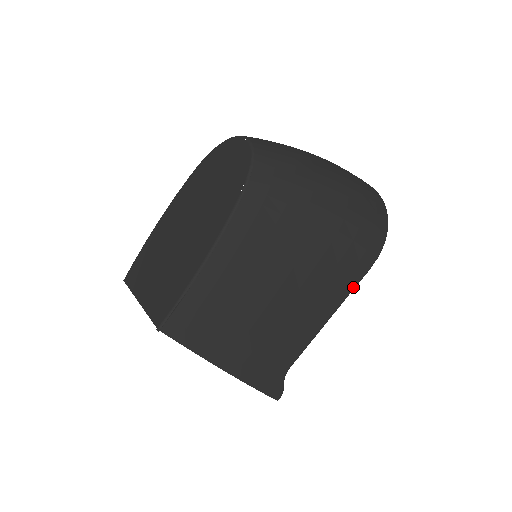
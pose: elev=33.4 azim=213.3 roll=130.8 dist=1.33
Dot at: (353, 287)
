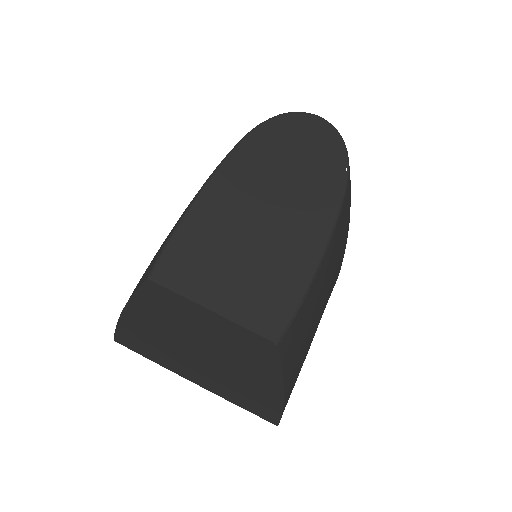
Dot at: occluded
